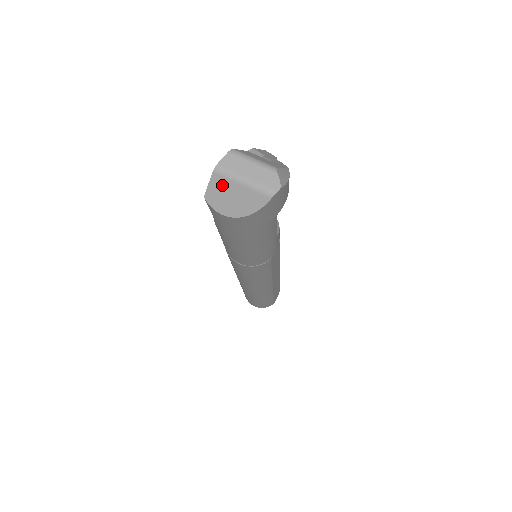
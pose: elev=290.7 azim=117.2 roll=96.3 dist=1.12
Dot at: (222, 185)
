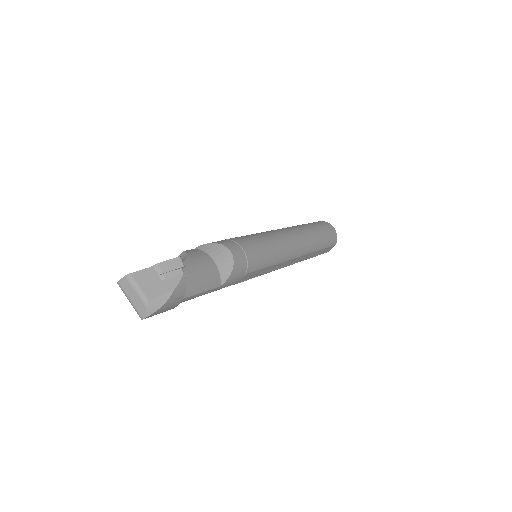
Dot at: (123, 292)
